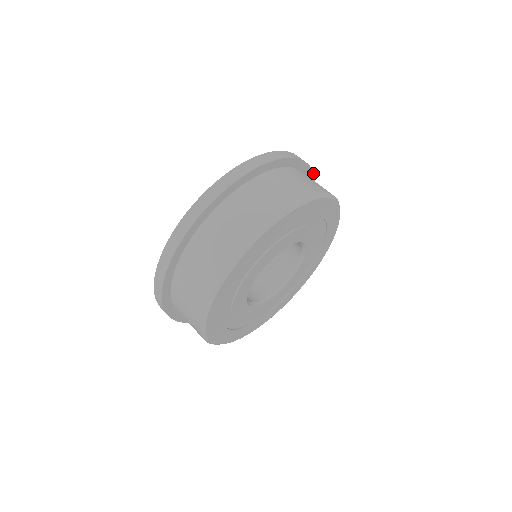
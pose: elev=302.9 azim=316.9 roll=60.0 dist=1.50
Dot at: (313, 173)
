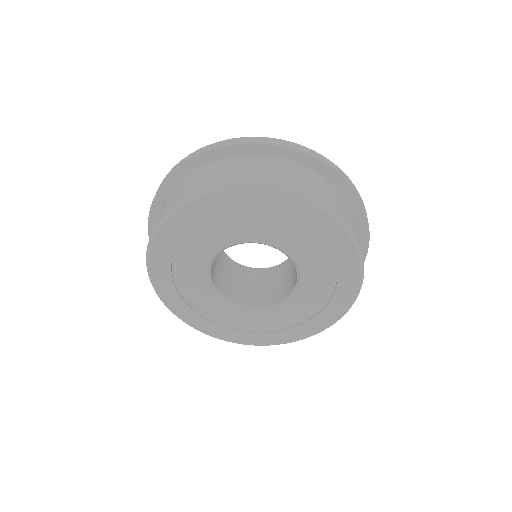
Dot at: (290, 148)
